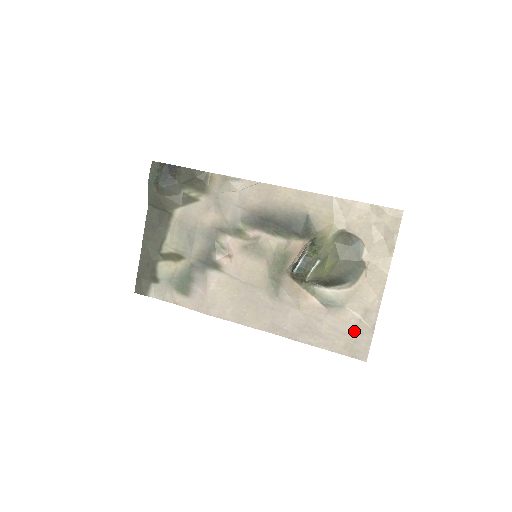
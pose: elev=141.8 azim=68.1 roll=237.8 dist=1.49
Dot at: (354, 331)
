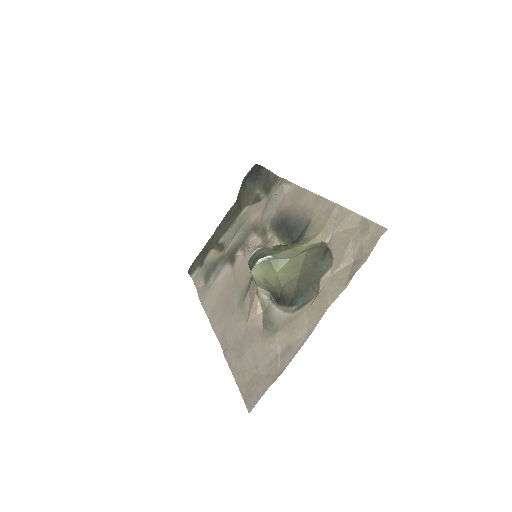
Dot at: (265, 368)
